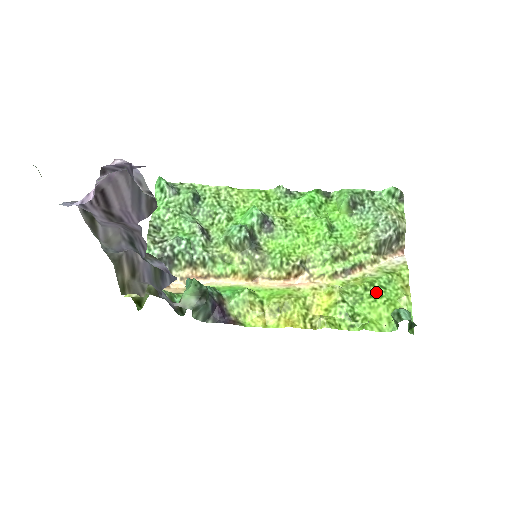
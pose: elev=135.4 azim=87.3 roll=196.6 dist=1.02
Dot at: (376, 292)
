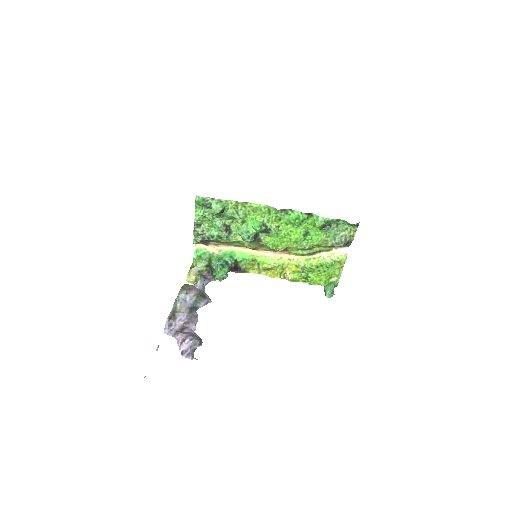
Dot at: (323, 270)
